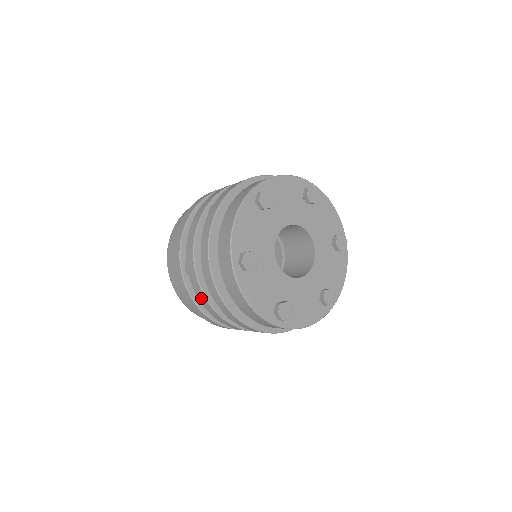
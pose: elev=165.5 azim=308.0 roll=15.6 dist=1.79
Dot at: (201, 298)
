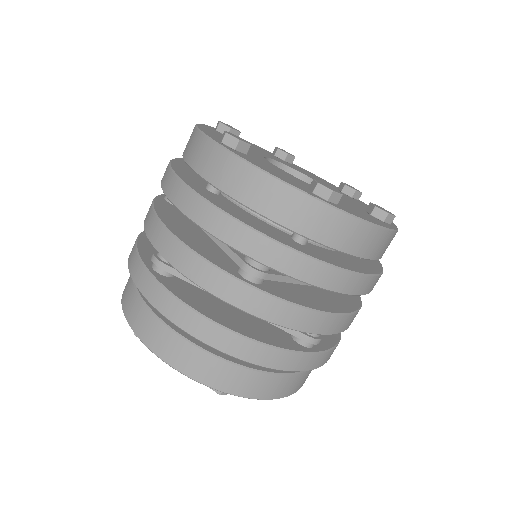
Dot at: (191, 267)
